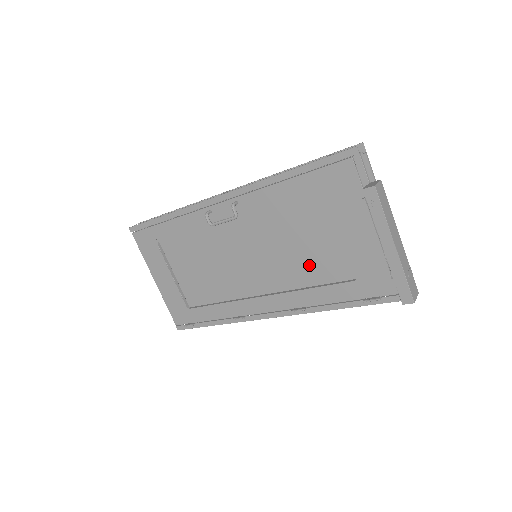
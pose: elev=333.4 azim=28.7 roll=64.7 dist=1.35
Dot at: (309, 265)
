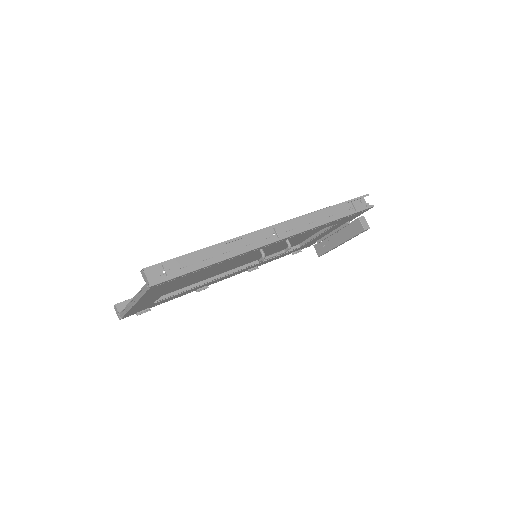
Dot at: occluded
